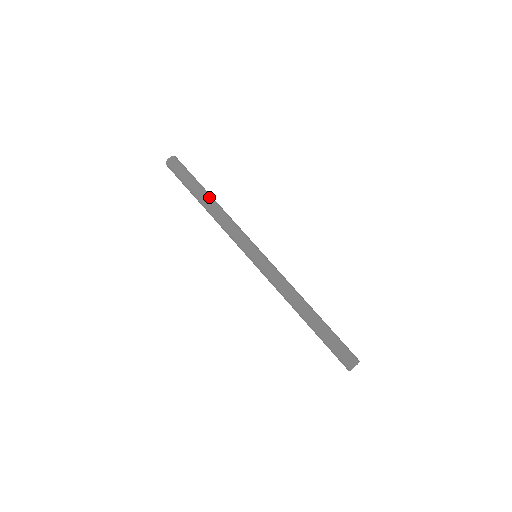
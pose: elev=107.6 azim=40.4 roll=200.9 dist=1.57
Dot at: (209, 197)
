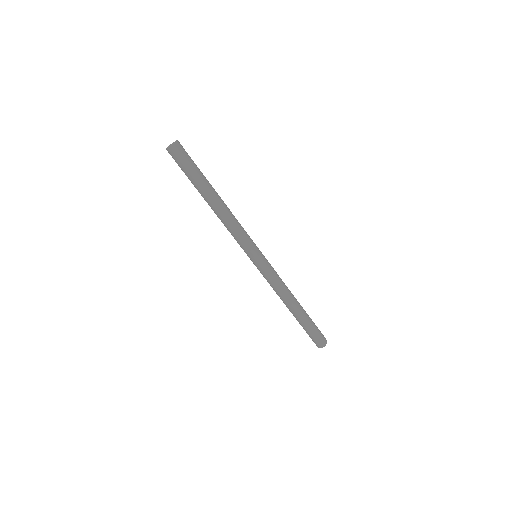
Dot at: (210, 201)
